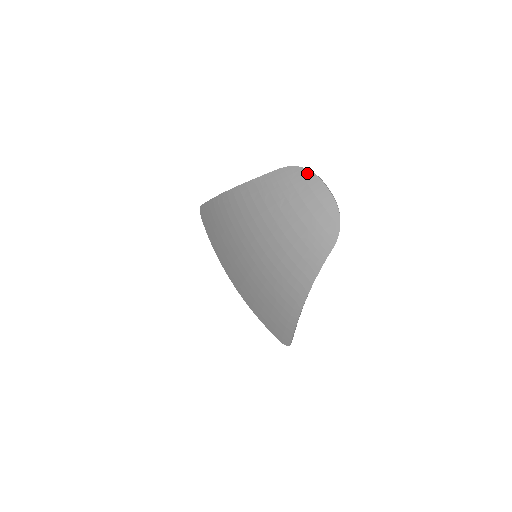
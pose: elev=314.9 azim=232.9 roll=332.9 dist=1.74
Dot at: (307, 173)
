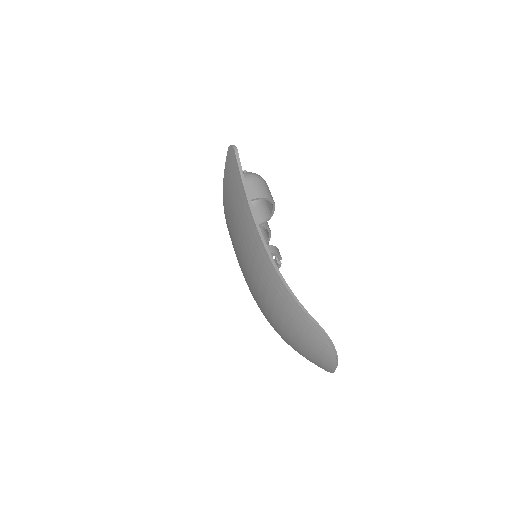
Dot at: (332, 355)
